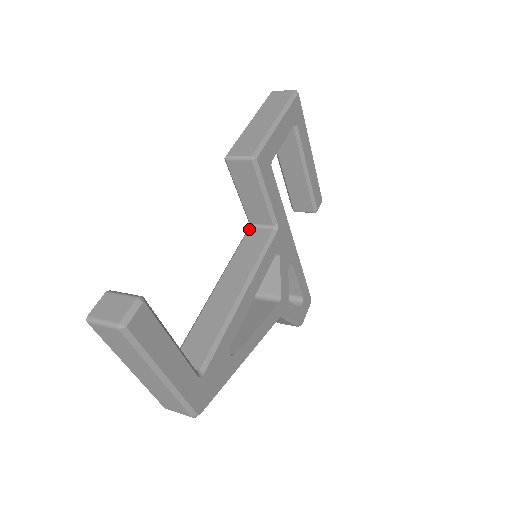
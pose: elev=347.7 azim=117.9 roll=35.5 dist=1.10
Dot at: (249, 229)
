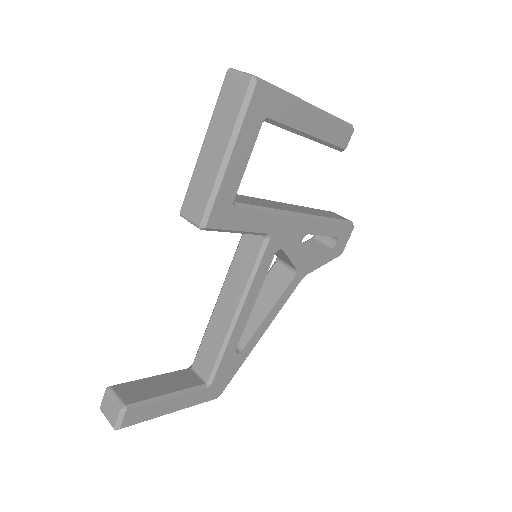
Dot at: occluded
